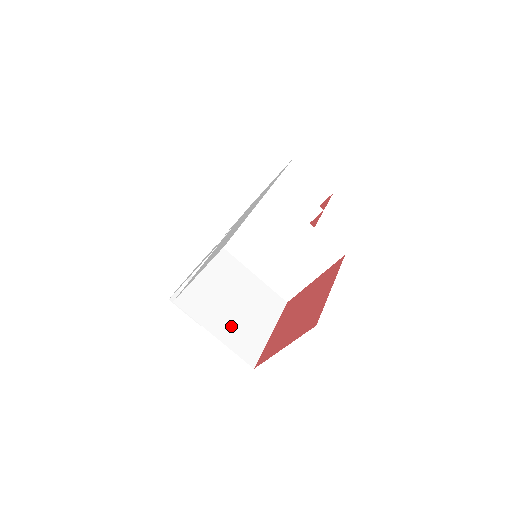
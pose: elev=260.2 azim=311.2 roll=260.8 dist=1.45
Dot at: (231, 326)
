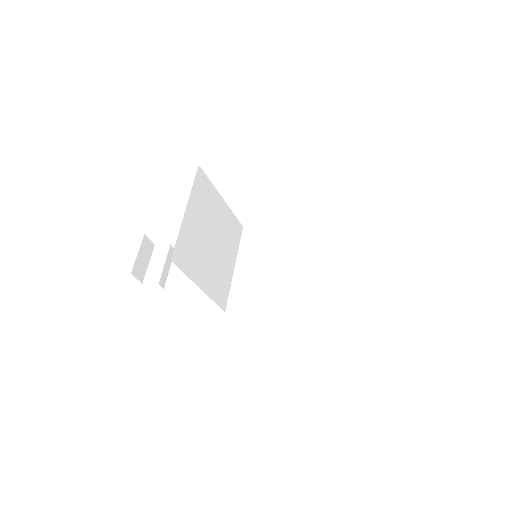
Dot at: (196, 233)
